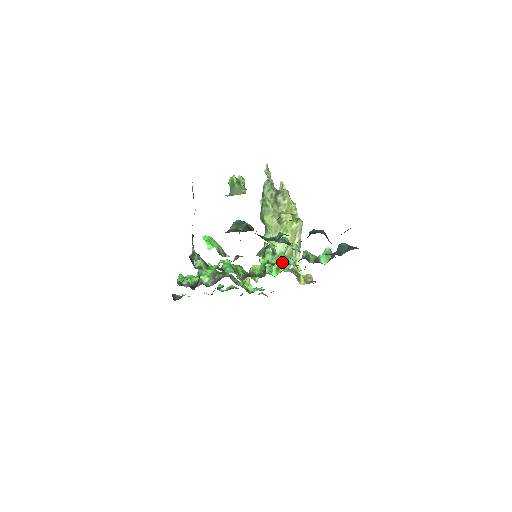
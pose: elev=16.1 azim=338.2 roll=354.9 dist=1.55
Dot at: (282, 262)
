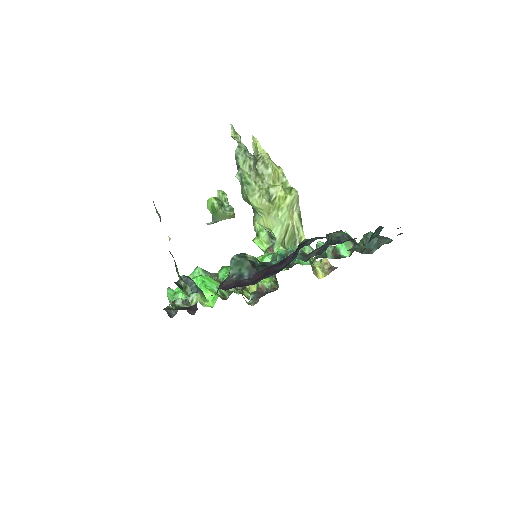
Dot at: (285, 246)
